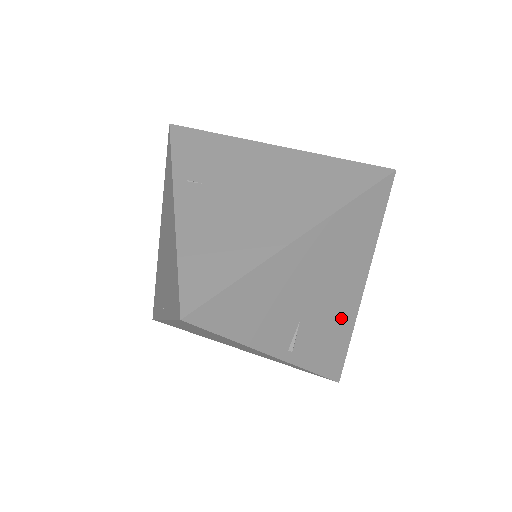
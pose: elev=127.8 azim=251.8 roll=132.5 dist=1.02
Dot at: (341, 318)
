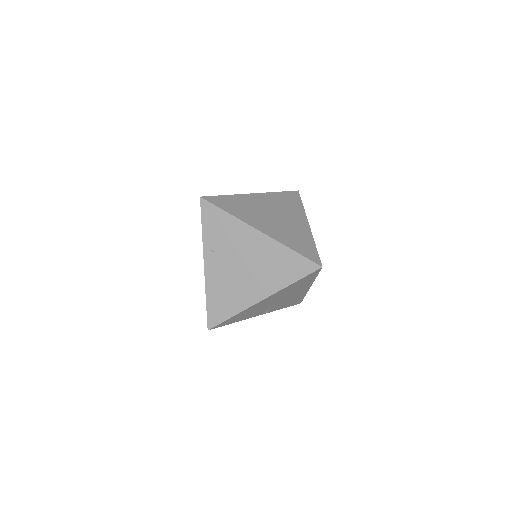
Dot at: (296, 297)
